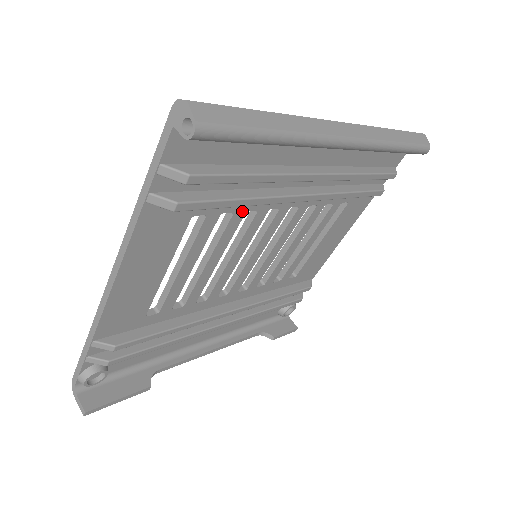
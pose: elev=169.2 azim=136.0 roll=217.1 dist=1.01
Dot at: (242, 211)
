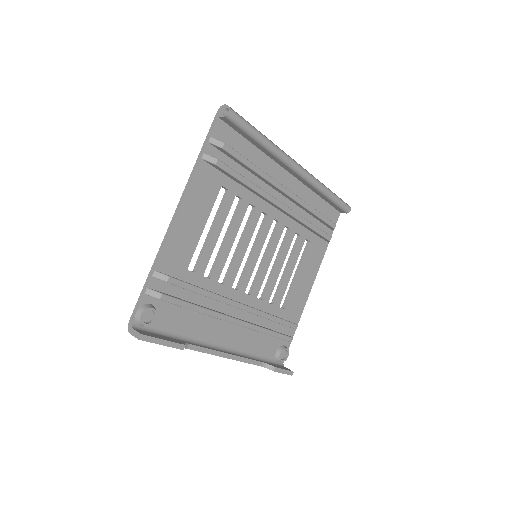
Dot at: (247, 202)
